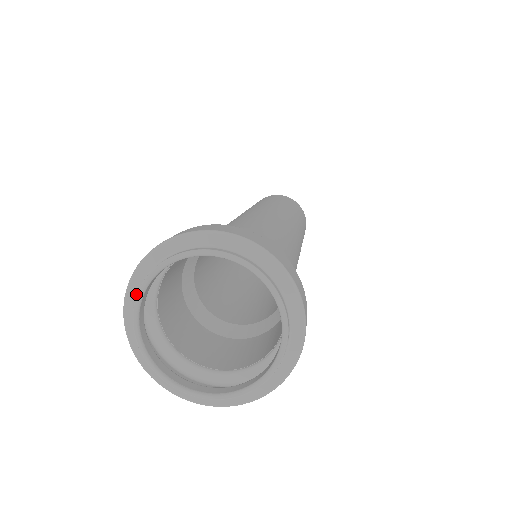
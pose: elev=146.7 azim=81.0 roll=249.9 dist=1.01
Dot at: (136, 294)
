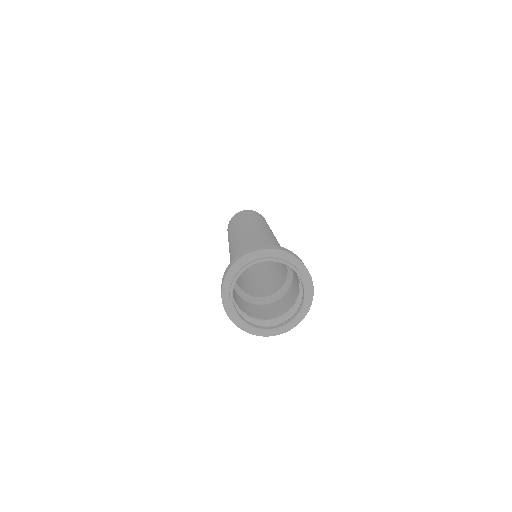
Dot at: (229, 285)
